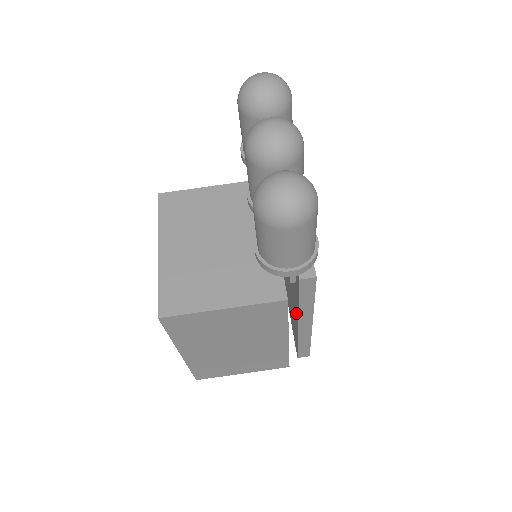
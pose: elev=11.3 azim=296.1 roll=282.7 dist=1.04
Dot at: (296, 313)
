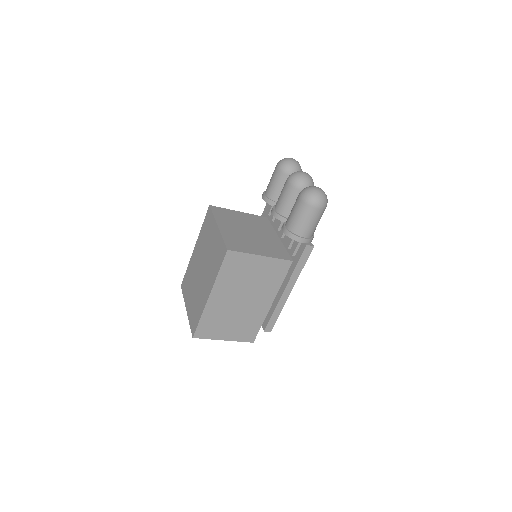
Dot at: (283, 283)
